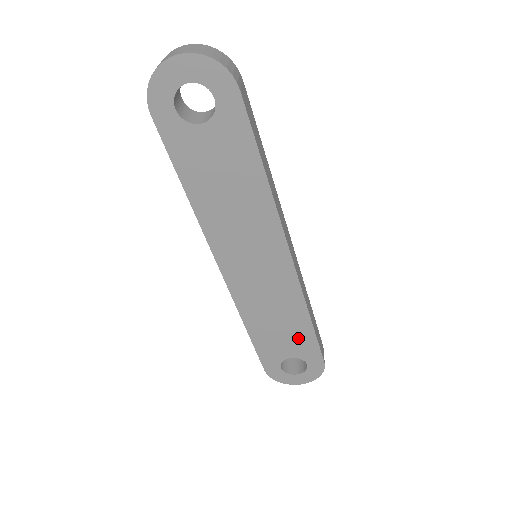
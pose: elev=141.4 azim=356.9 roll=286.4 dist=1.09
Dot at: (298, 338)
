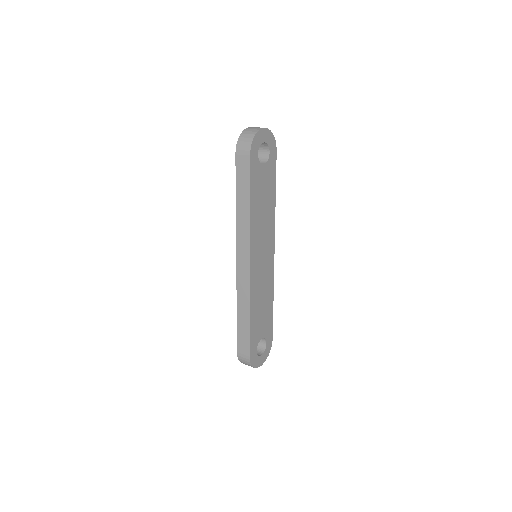
Dot at: (267, 318)
